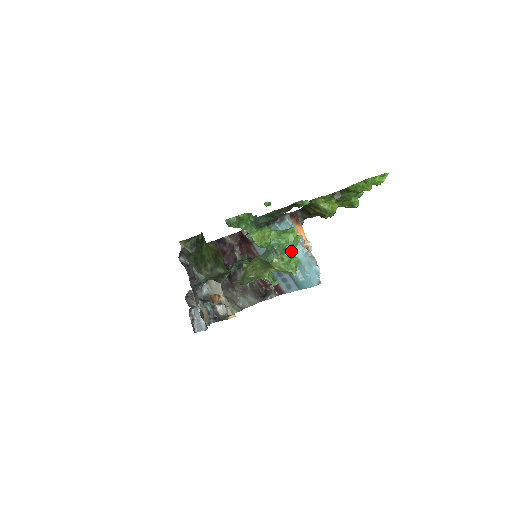
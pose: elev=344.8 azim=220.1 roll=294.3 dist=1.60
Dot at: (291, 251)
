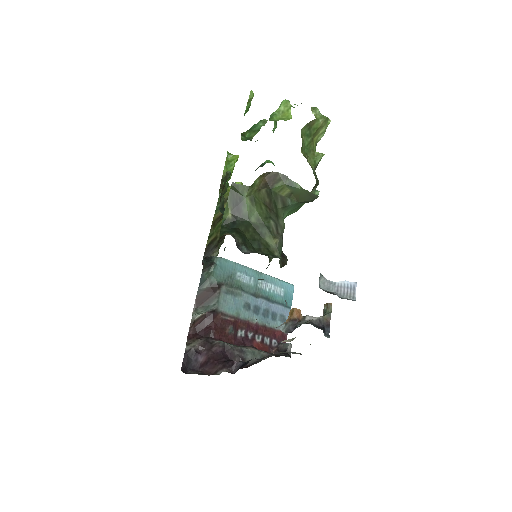
Dot at: occluded
